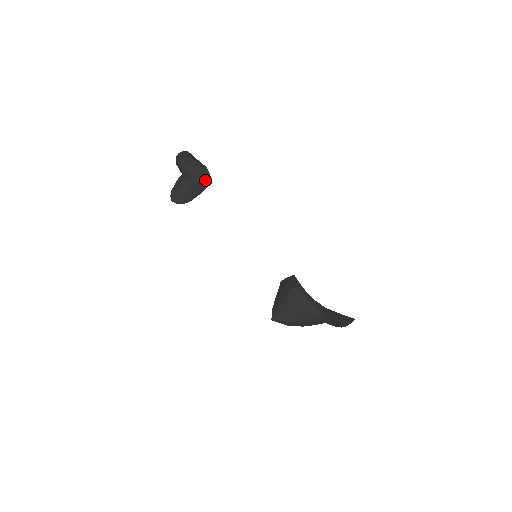
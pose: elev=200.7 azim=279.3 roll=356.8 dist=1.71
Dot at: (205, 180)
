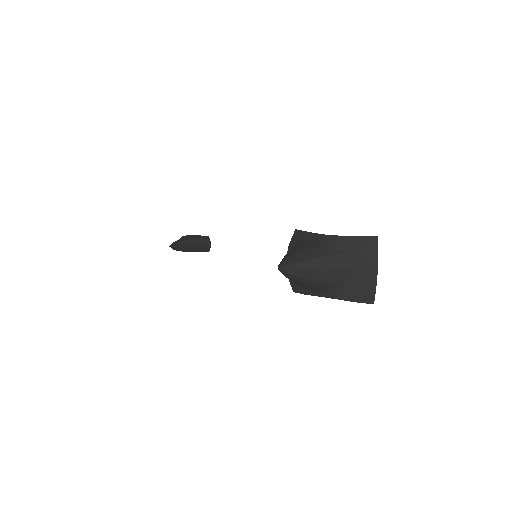
Dot at: (204, 239)
